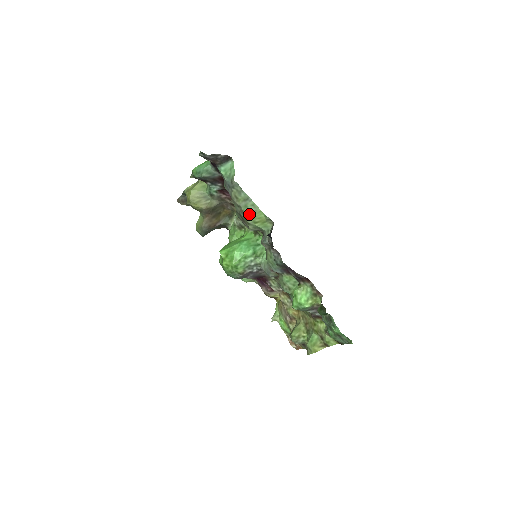
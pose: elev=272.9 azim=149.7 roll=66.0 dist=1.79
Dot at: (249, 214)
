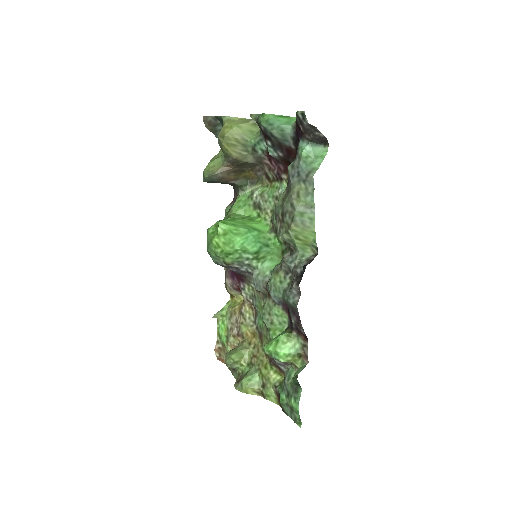
Dot at: (298, 224)
